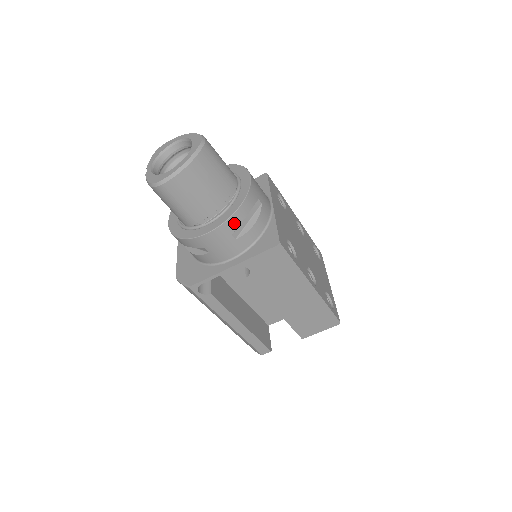
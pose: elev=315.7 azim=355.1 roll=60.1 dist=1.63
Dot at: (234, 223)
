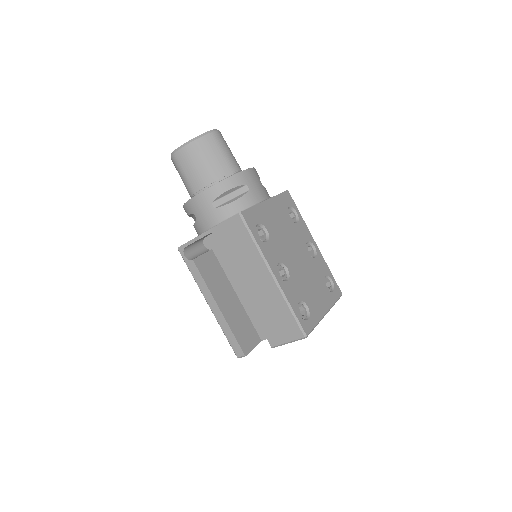
Dot at: (215, 192)
